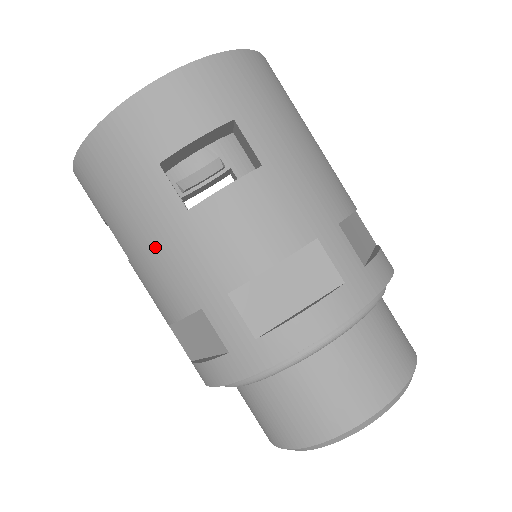
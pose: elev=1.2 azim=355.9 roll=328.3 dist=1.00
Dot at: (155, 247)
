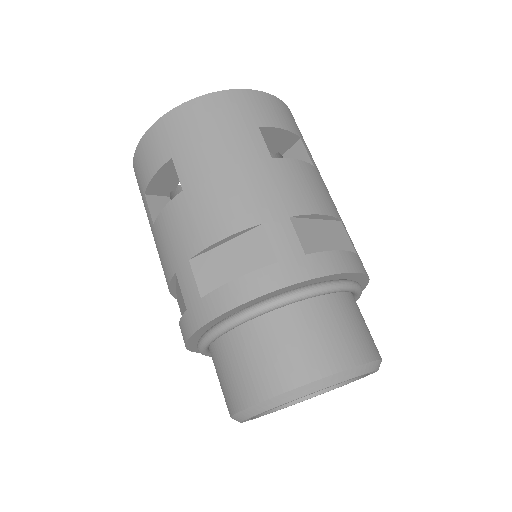
Dot at: (234, 173)
